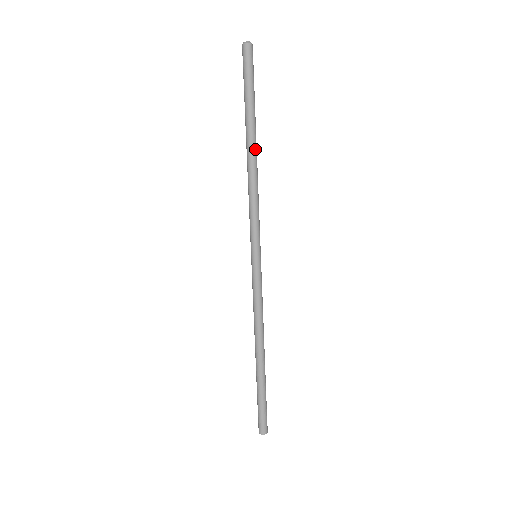
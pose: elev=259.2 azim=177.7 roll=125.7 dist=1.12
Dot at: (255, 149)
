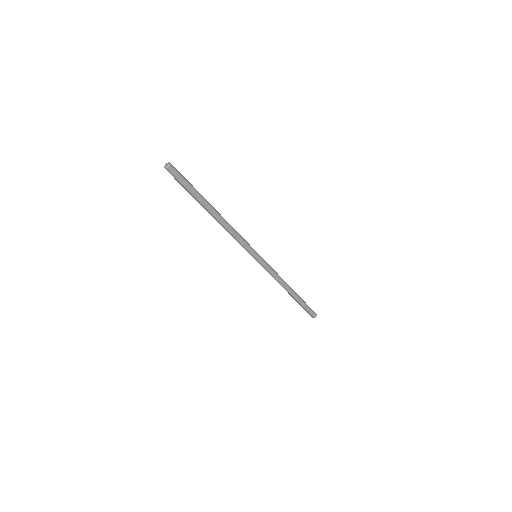
Dot at: (214, 216)
